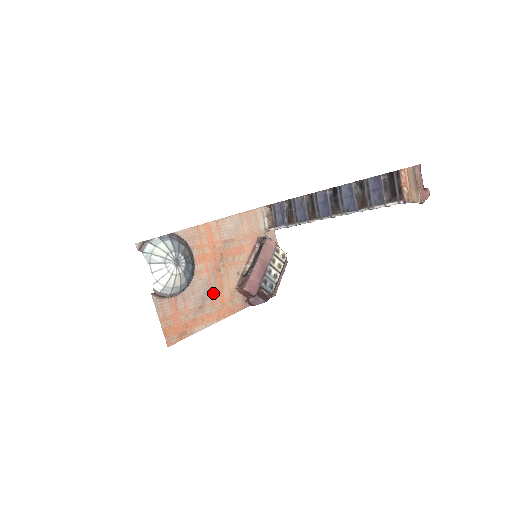
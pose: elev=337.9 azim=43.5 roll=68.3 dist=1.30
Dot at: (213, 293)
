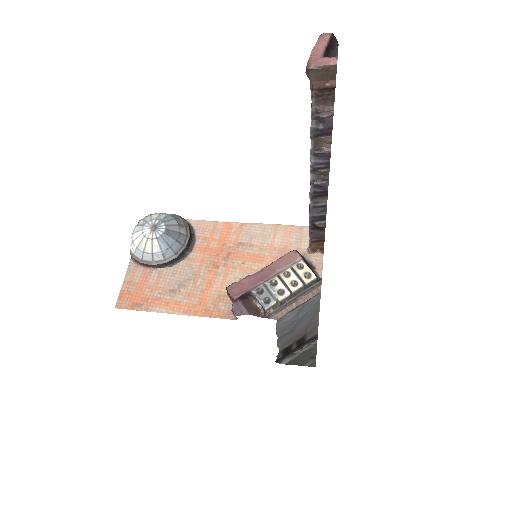
Dot at: (196, 285)
